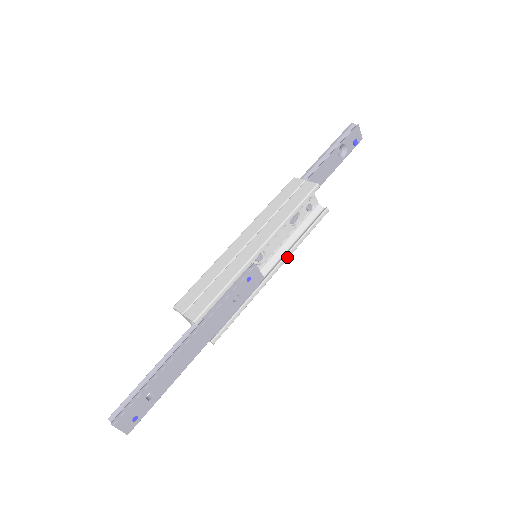
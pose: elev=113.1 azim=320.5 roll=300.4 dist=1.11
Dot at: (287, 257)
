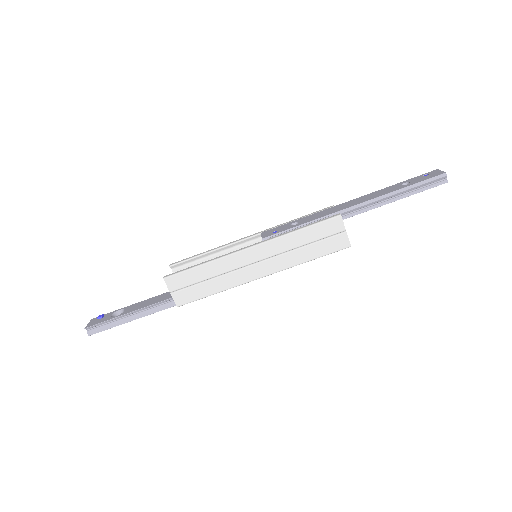
Dot at: occluded
